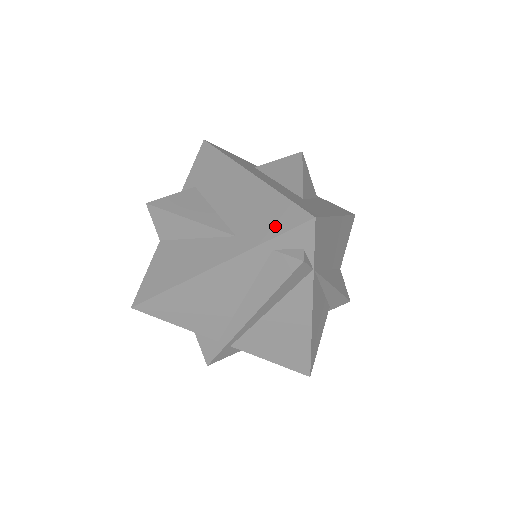
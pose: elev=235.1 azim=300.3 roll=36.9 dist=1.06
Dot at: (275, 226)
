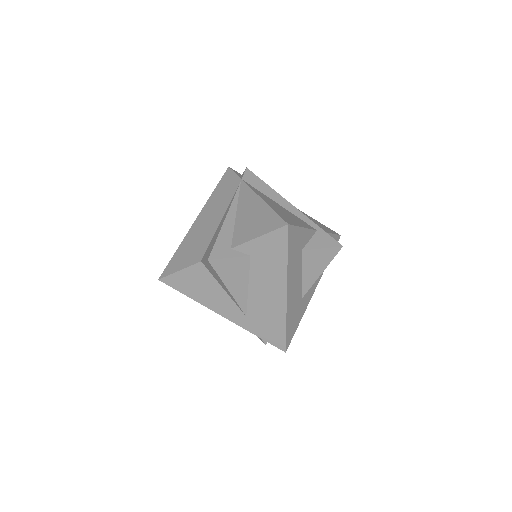
Dot at: (267, 336)
